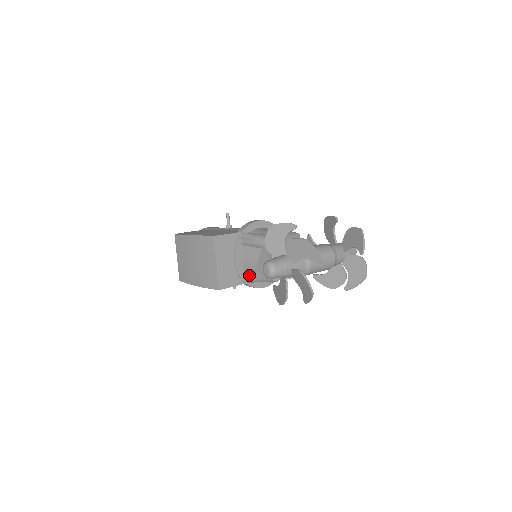
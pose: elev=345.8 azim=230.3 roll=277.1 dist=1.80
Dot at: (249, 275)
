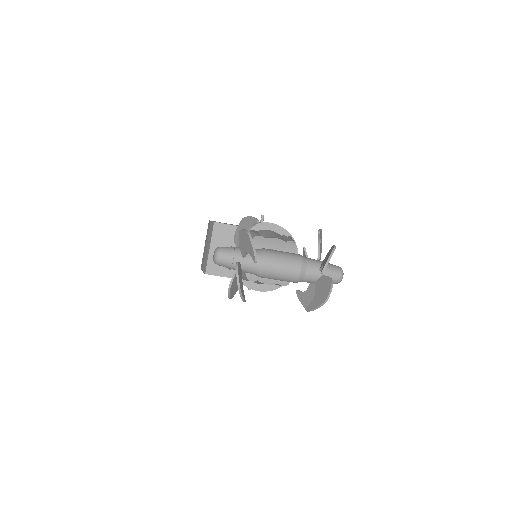
Dot at: occluded
